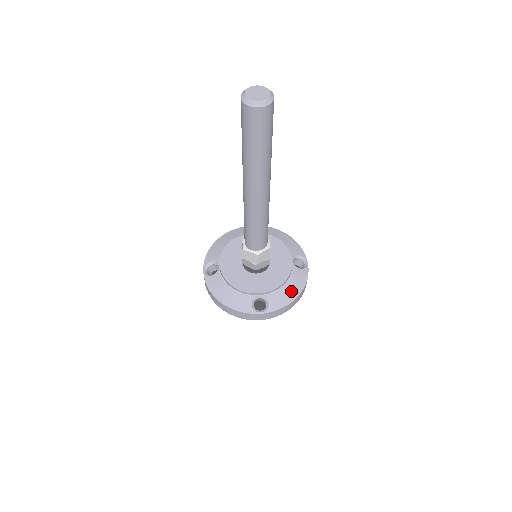
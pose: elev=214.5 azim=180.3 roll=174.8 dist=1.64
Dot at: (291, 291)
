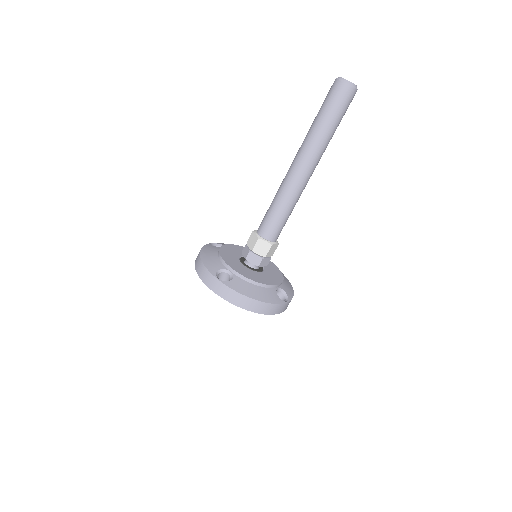
Dot at: (255, 293)
